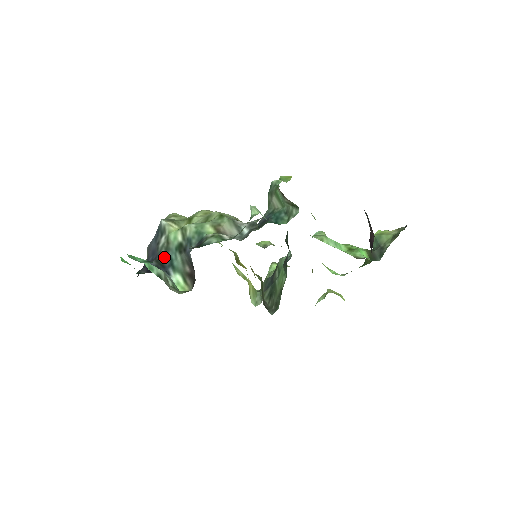
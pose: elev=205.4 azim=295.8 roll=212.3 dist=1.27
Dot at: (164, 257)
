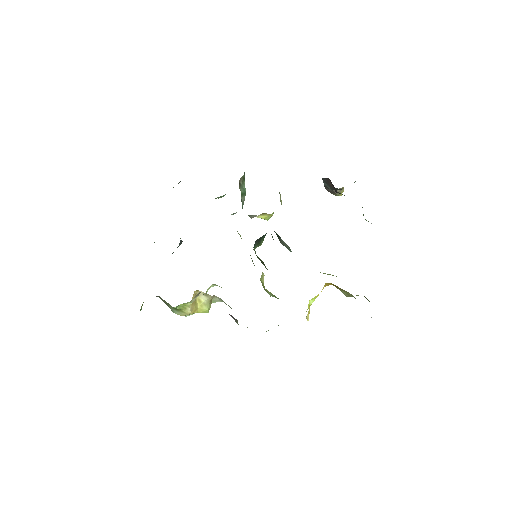
Dot at: occluded
